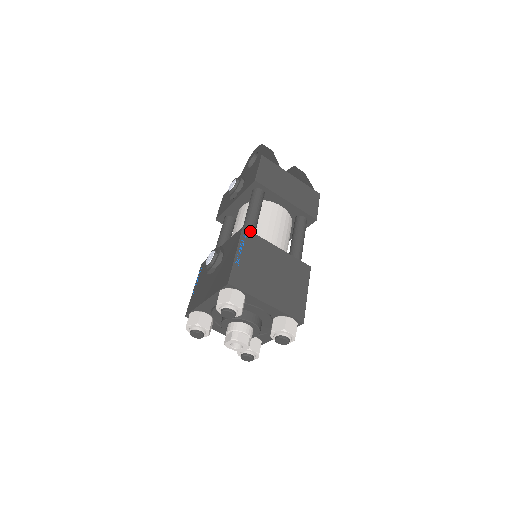
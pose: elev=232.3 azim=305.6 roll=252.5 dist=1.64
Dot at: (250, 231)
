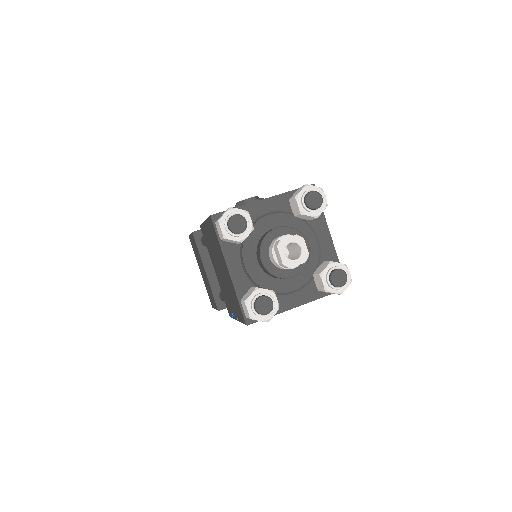
Dot at: occluded
